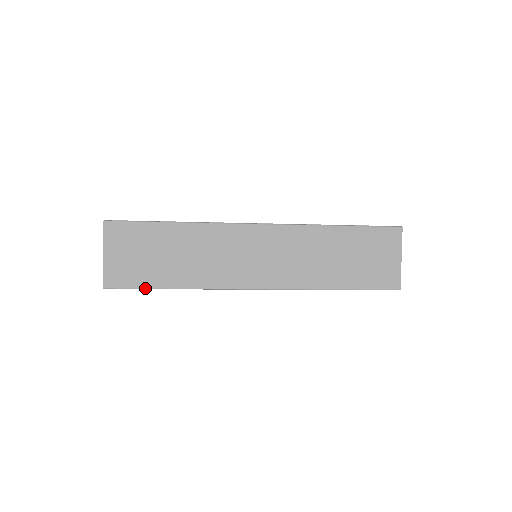
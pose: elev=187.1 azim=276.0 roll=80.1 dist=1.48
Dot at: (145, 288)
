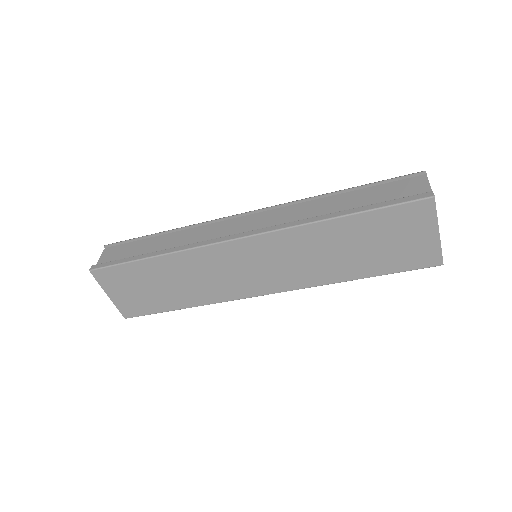
Dot at: occluded
